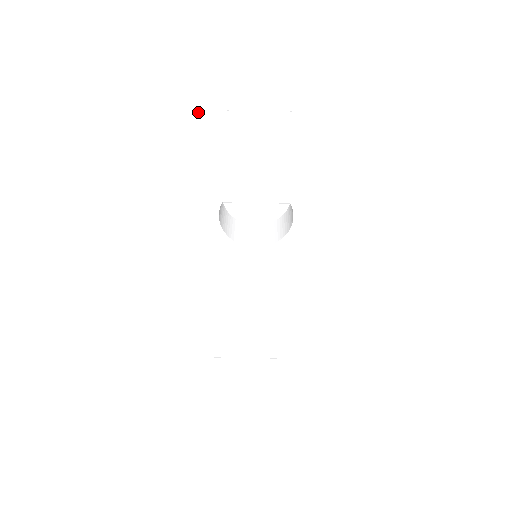
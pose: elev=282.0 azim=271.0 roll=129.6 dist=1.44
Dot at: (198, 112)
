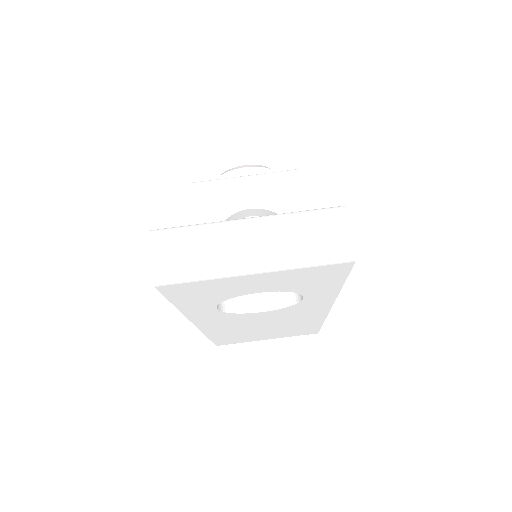
Dot at: (169, 240)
